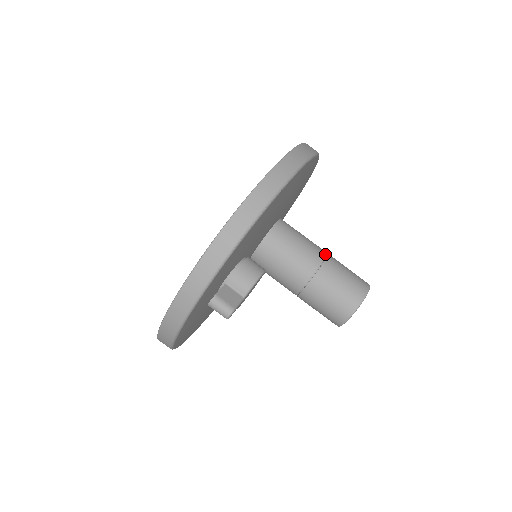
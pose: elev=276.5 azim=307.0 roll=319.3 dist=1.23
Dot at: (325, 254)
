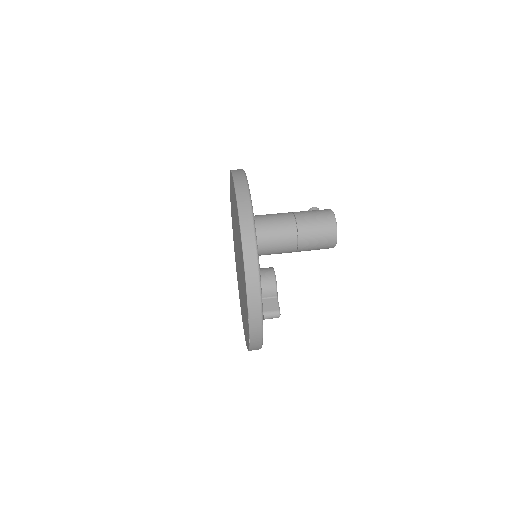
Dot at: (293, 218)
